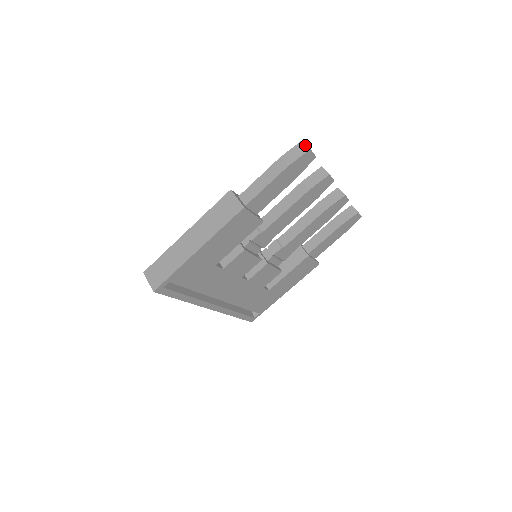
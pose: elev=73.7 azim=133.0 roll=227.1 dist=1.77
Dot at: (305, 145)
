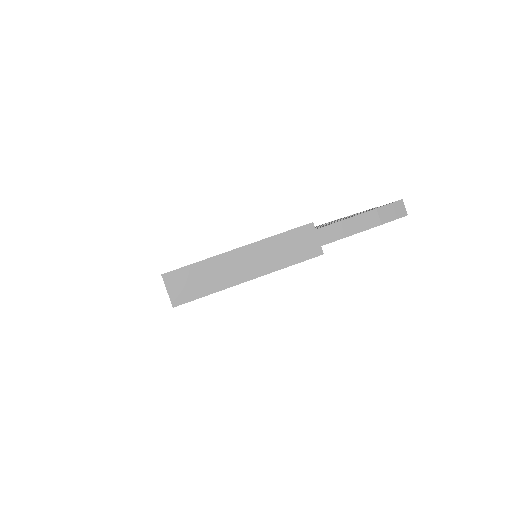
Dot at: (404, 207)
